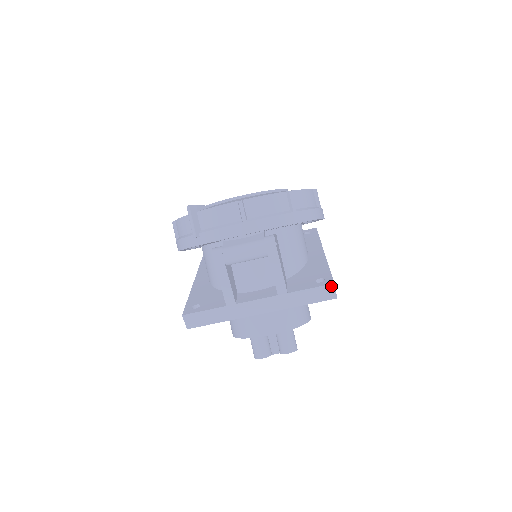
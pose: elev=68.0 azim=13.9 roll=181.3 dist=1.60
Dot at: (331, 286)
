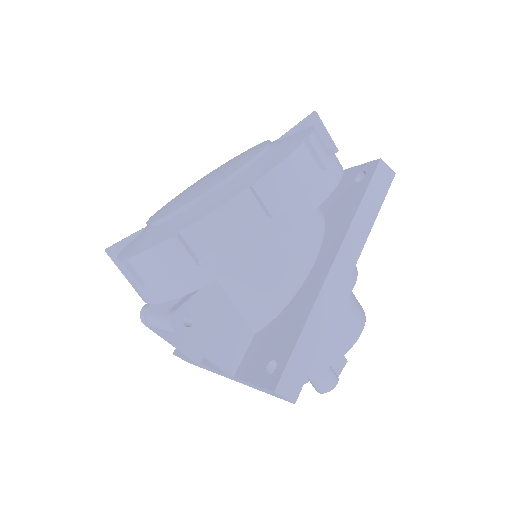
Dot at: (273, 392)
